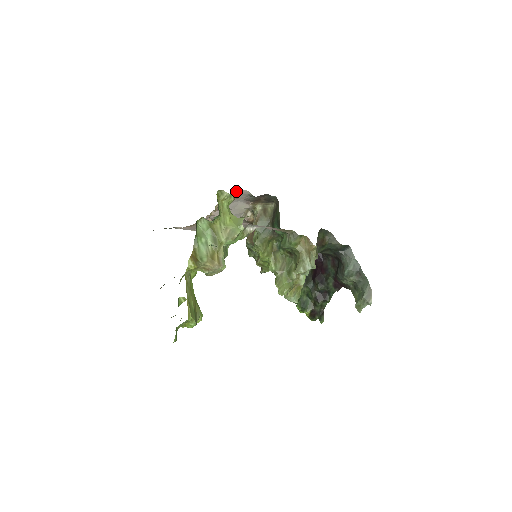
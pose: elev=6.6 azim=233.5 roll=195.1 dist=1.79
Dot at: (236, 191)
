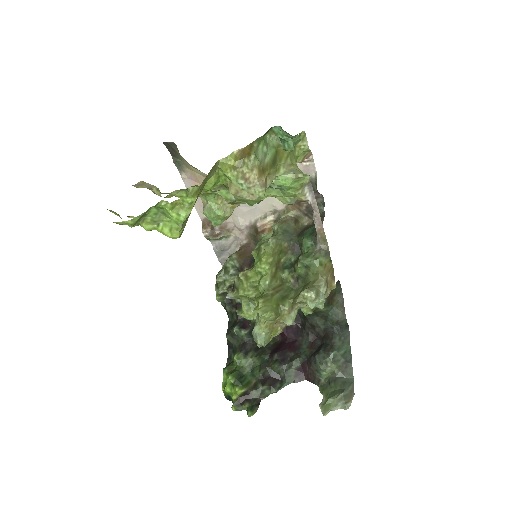
Dot at: (307, 158)
